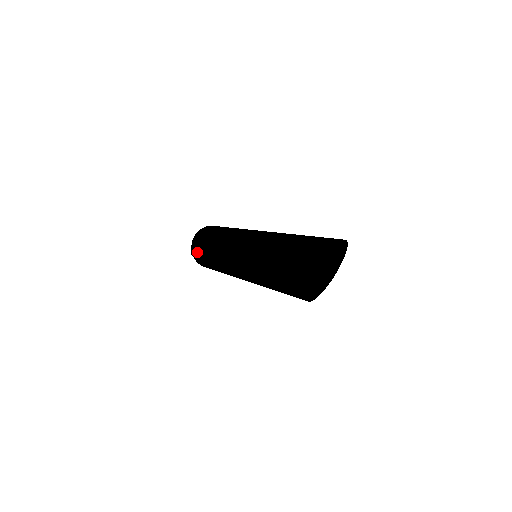
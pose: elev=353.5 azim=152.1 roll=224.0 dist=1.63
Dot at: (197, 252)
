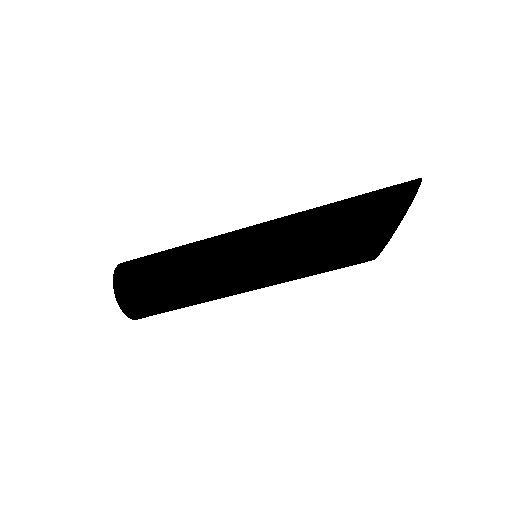
Dot at: (135, 263)
